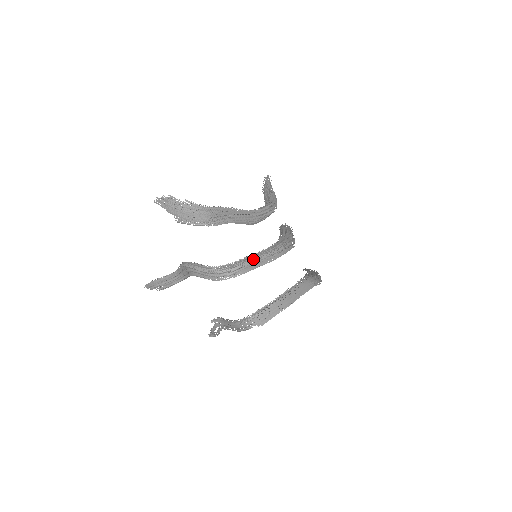
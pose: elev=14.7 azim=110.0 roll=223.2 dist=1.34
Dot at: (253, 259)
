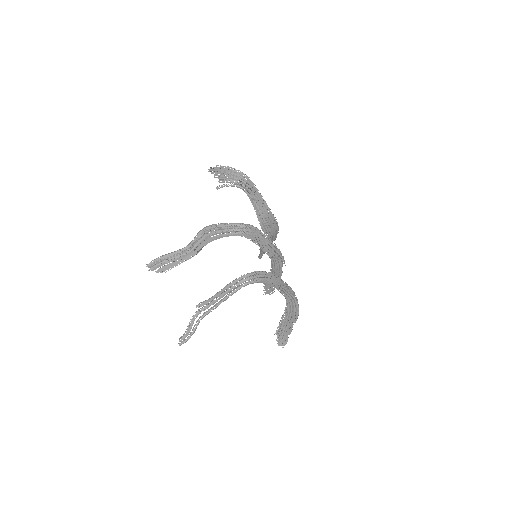
Dot at: occluded
